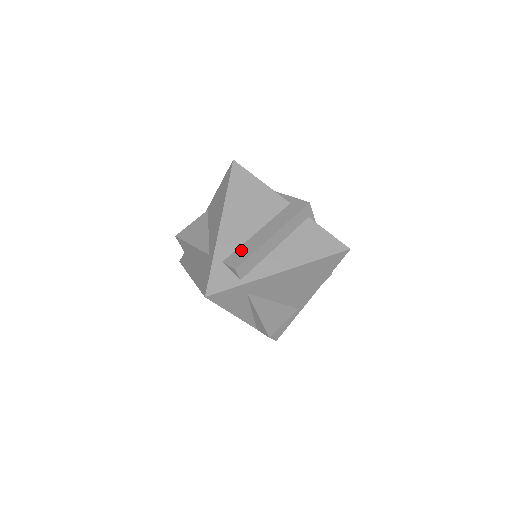
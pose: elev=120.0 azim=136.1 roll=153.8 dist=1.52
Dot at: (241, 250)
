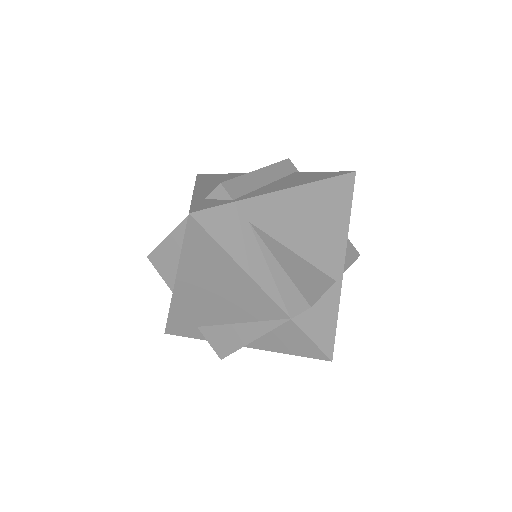
Dot at: occluded
